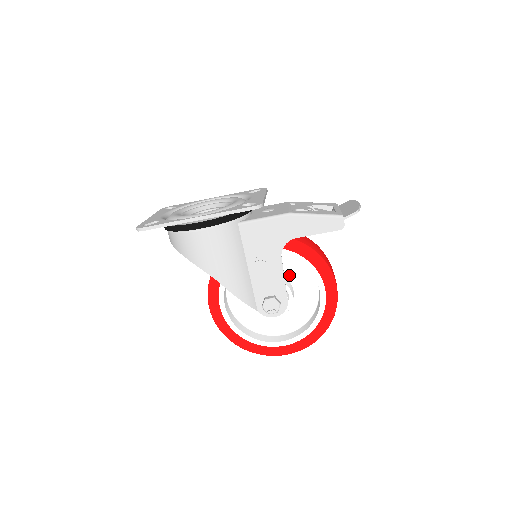
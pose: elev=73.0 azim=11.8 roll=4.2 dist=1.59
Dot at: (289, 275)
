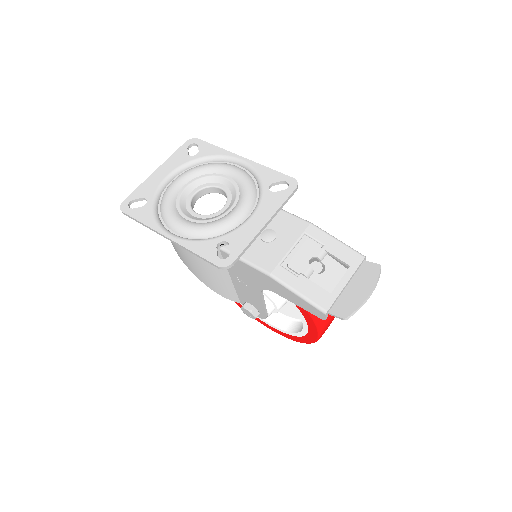
Dot at: occluded
